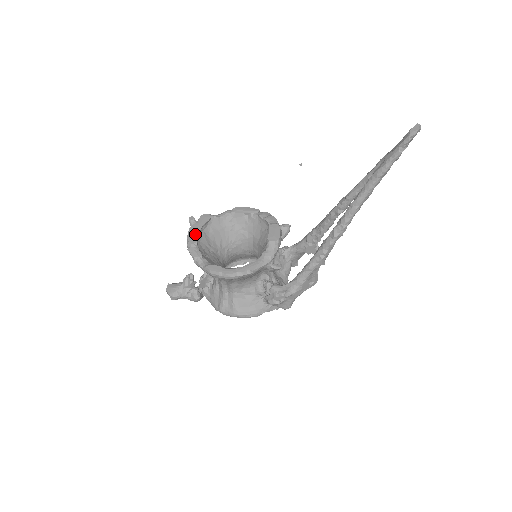
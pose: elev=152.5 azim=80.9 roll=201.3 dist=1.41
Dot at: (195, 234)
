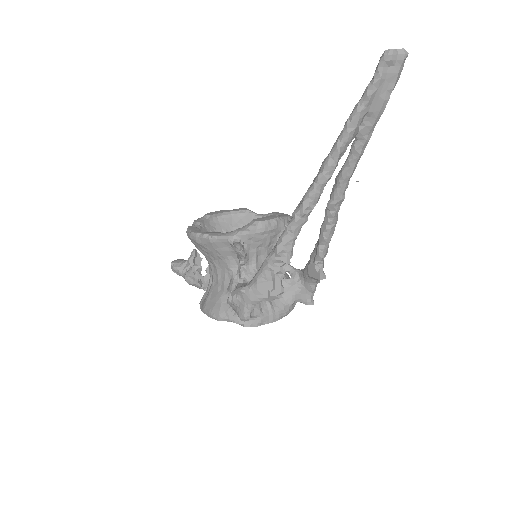
Dot at: (217, 212)
